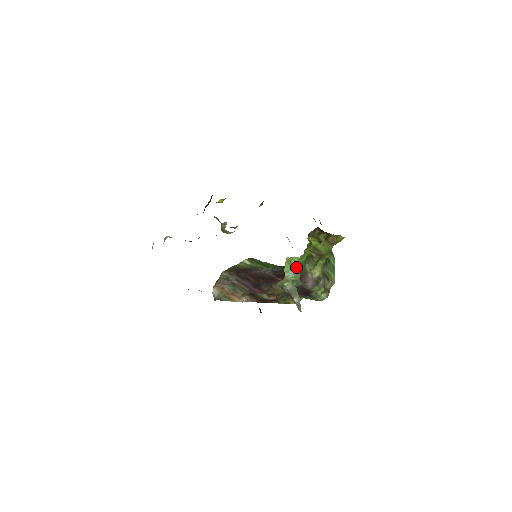
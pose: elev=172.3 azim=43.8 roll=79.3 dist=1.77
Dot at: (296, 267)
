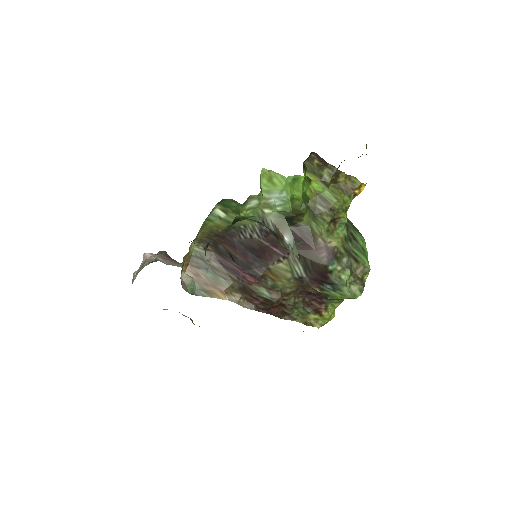
Dot at: (283, 191)
